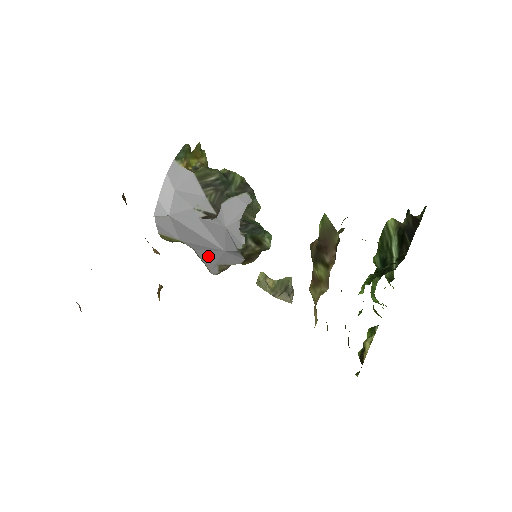
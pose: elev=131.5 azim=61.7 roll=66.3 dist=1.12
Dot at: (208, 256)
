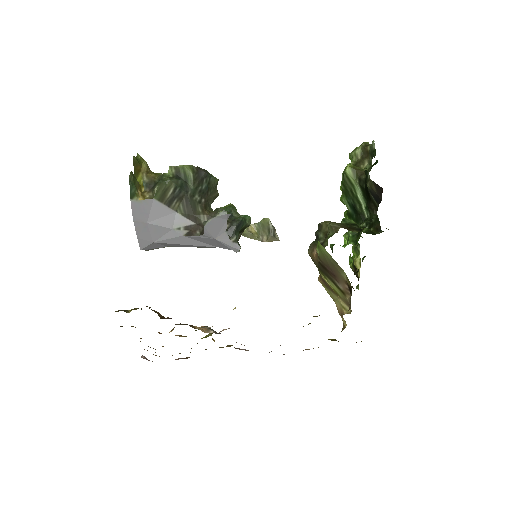
Dot at: occluded
